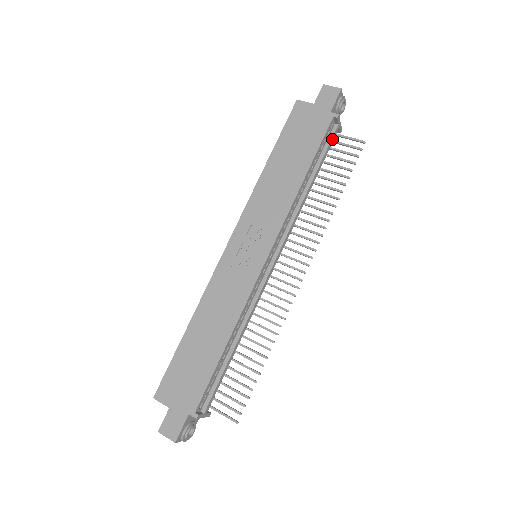
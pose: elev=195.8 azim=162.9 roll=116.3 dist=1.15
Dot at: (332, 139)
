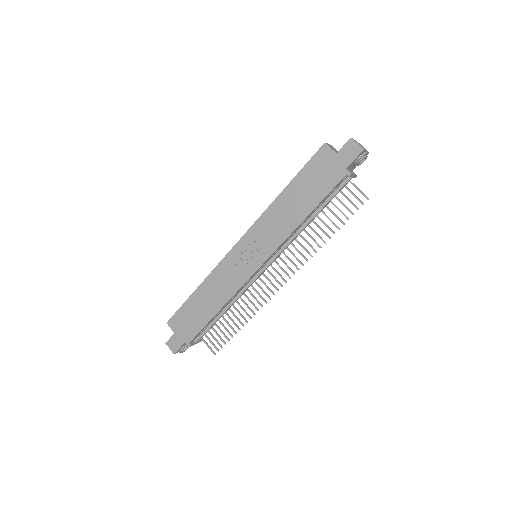
Dot at: (342, 187)
